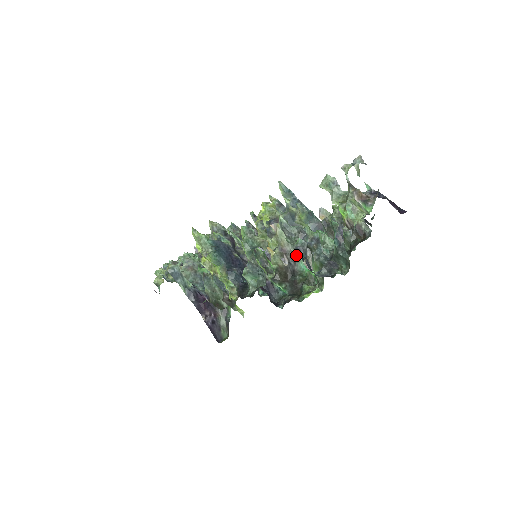
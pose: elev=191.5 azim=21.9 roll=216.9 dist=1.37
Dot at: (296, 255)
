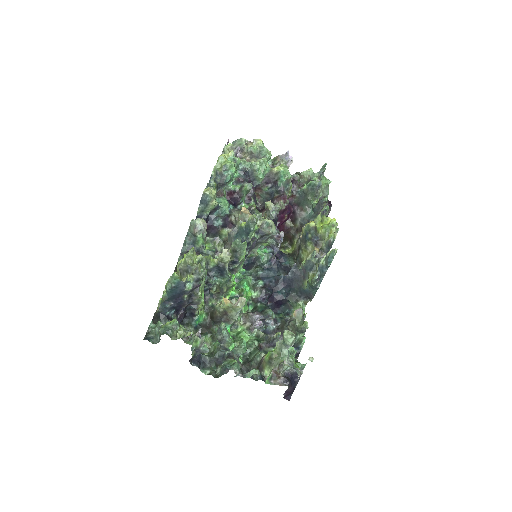
Dot at: (230, 321)
